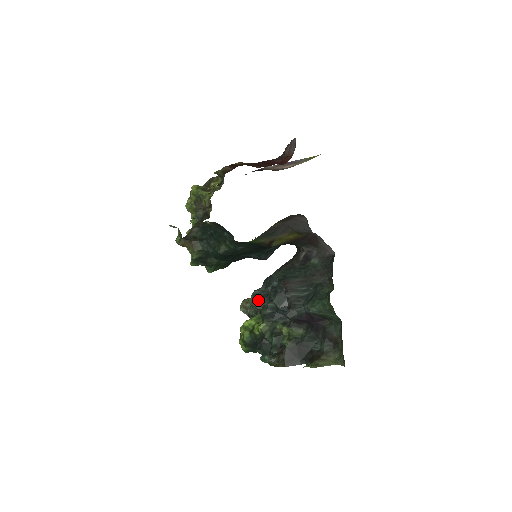
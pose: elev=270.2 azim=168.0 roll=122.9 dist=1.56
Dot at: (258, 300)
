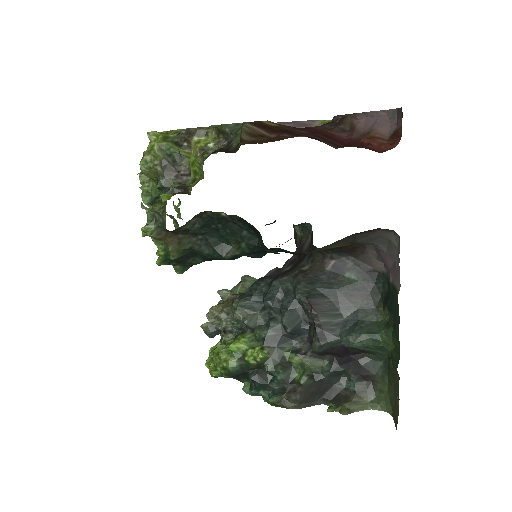
Dot at: (250, 315)
